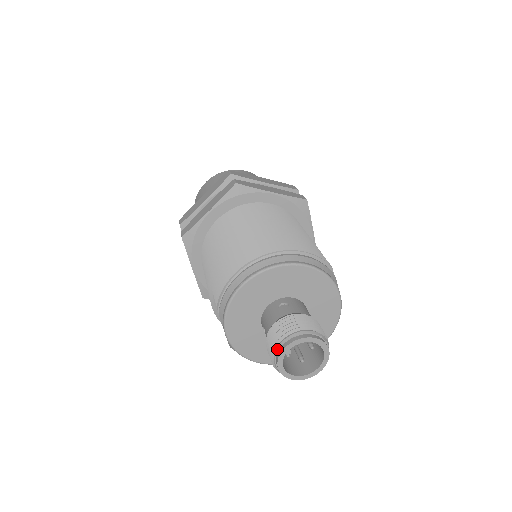
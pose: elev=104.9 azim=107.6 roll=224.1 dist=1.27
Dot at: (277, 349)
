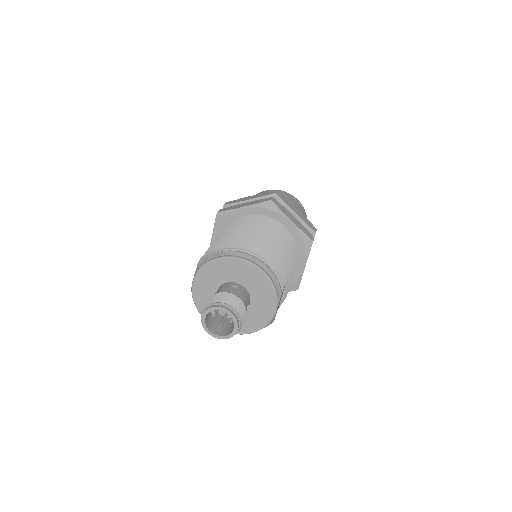
Dot at: (208, 306)
